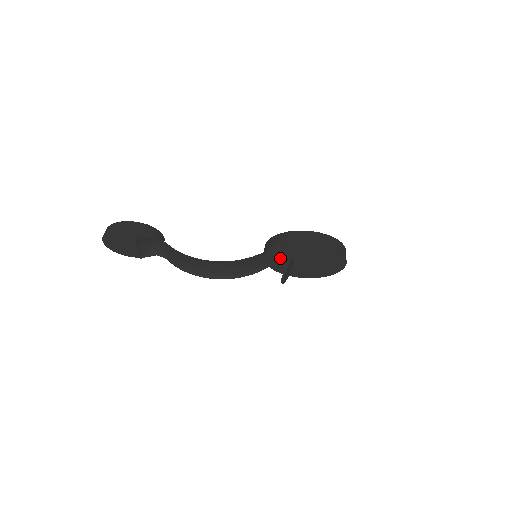
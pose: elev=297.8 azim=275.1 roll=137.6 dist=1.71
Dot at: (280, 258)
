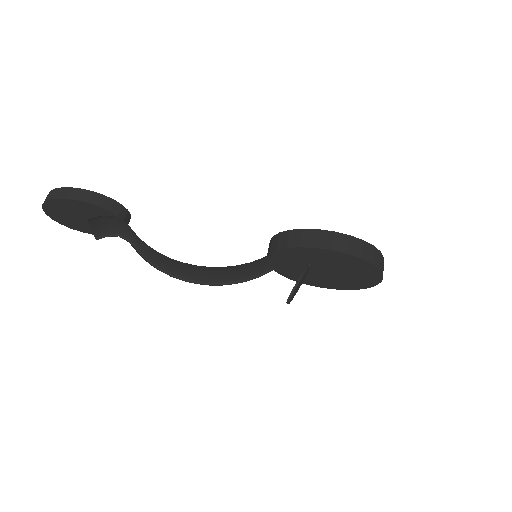
Dot at: (289, 263)
